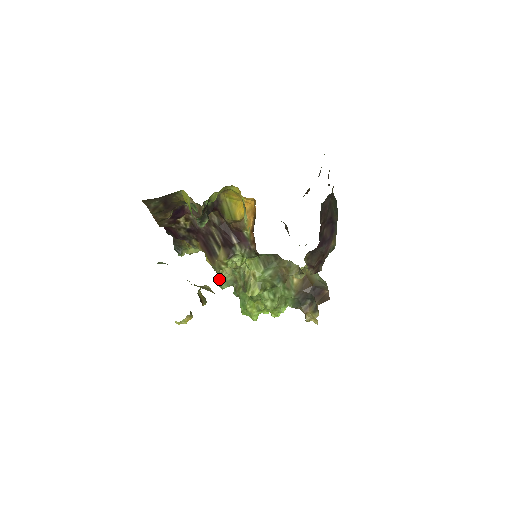
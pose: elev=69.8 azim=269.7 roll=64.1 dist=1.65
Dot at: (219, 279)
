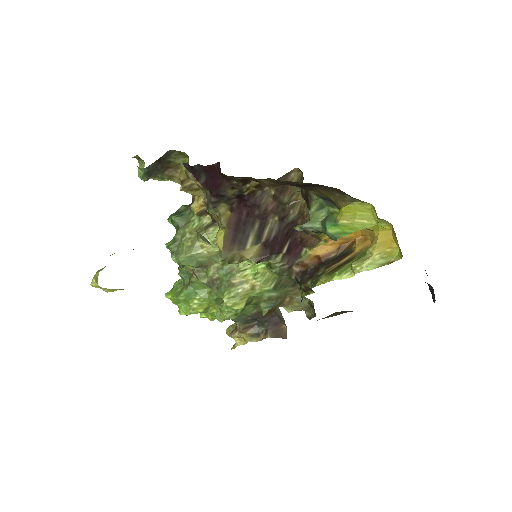
Dot at: (185, 251)
